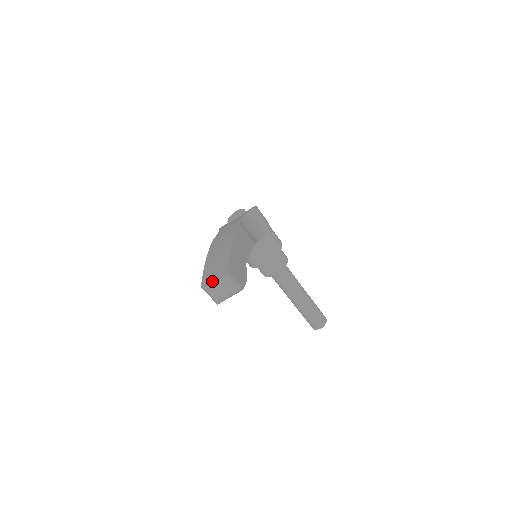
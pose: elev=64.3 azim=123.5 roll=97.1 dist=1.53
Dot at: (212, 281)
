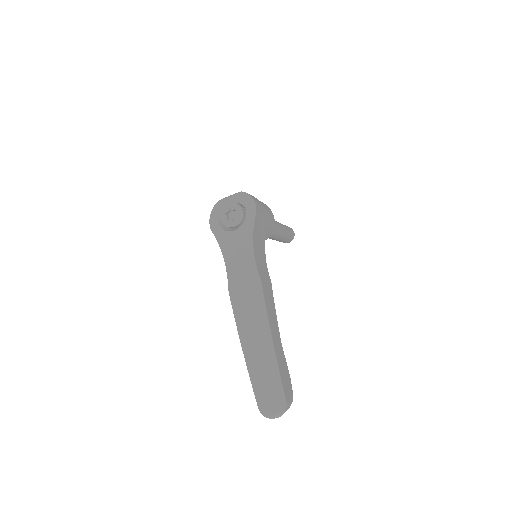
Dot at: (272, 410)
